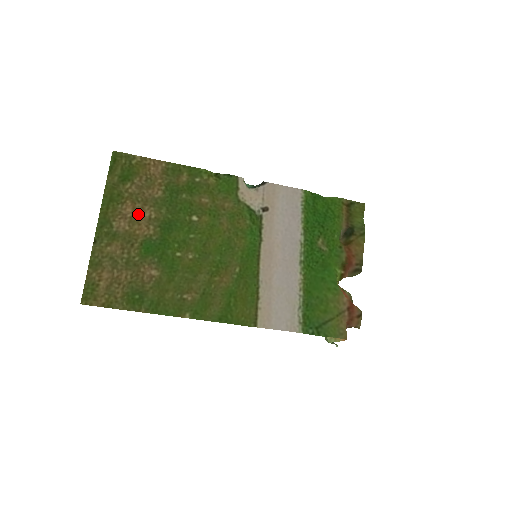
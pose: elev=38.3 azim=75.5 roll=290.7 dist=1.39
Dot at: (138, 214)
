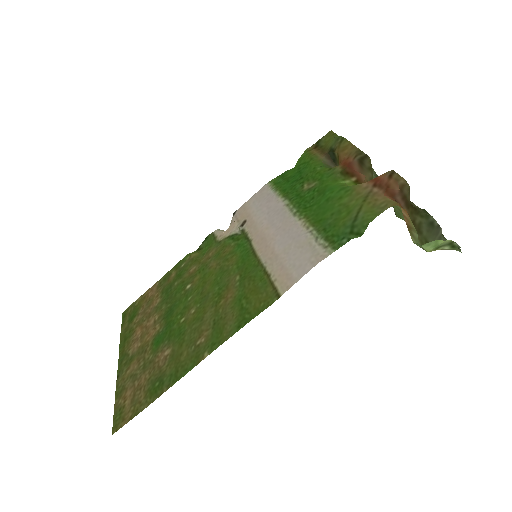
Dot at: (146, 328)
